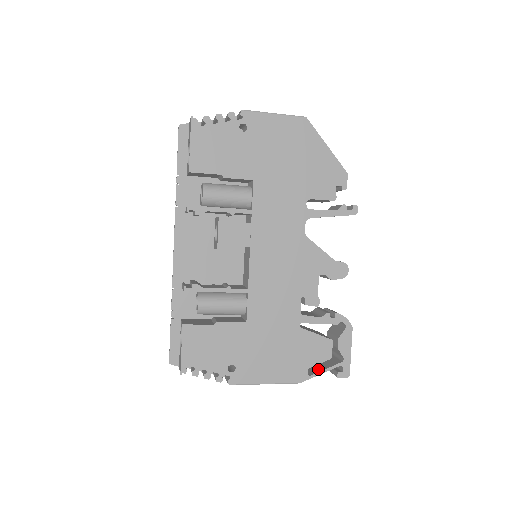
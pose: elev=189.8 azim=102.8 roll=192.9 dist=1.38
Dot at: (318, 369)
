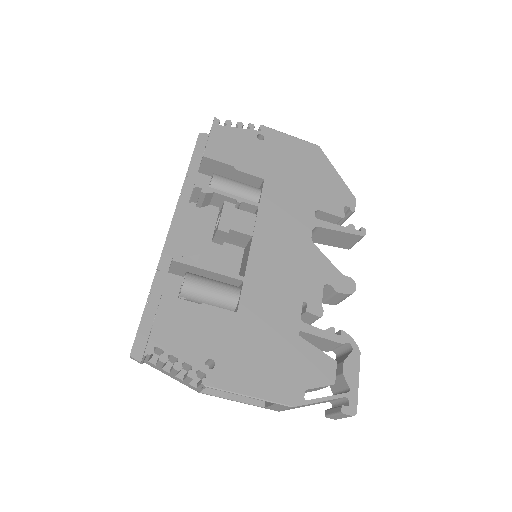
Dot at: (317, 398)
